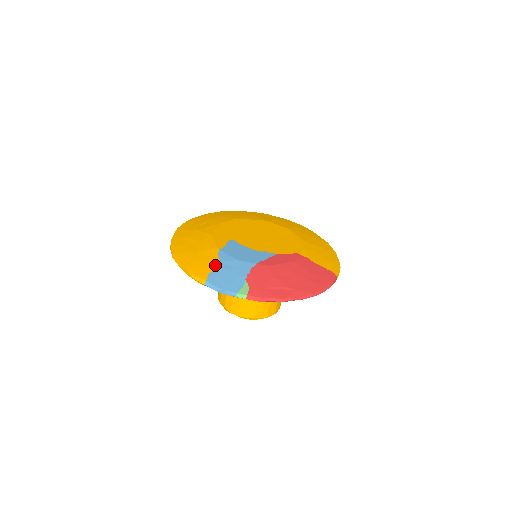
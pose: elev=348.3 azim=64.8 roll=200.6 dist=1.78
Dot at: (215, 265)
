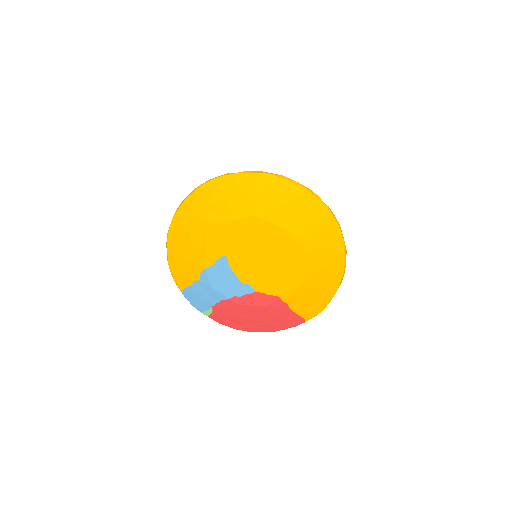
Dot at: (194, 283)
